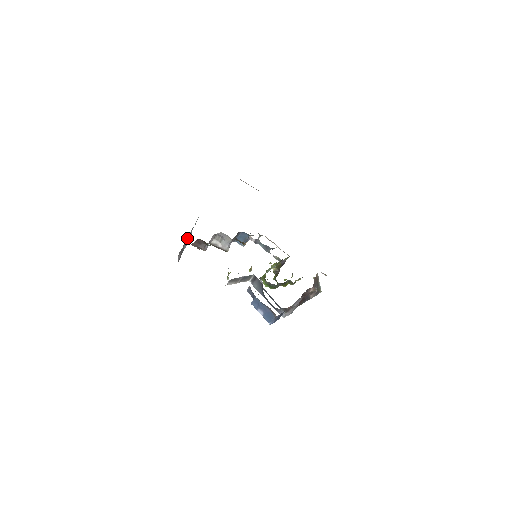
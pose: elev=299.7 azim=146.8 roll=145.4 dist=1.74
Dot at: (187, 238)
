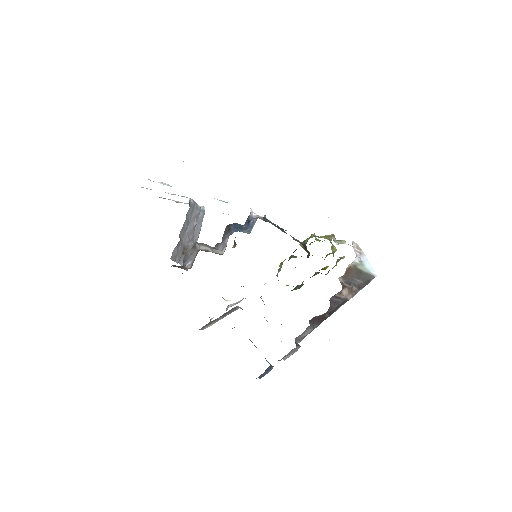
Dot at: (193, 229)
